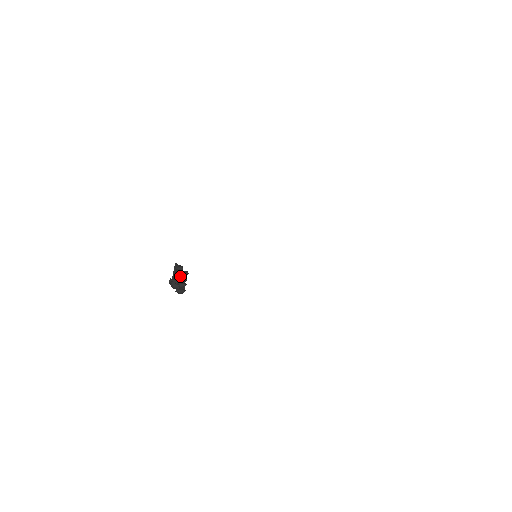
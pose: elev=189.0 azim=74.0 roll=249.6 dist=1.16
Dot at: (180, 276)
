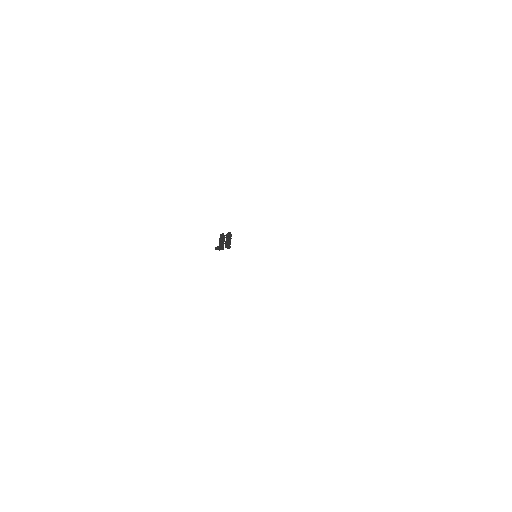
Dot at: occluded
